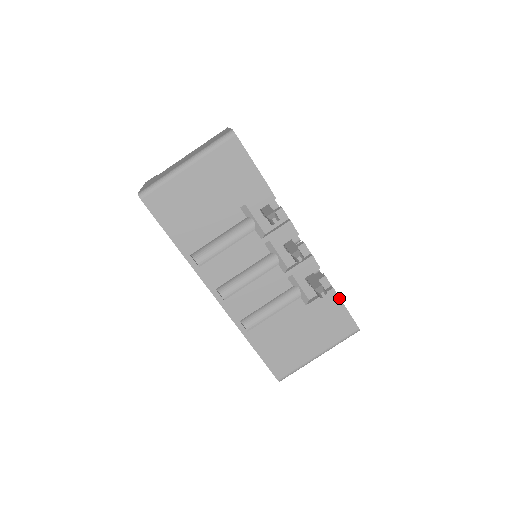
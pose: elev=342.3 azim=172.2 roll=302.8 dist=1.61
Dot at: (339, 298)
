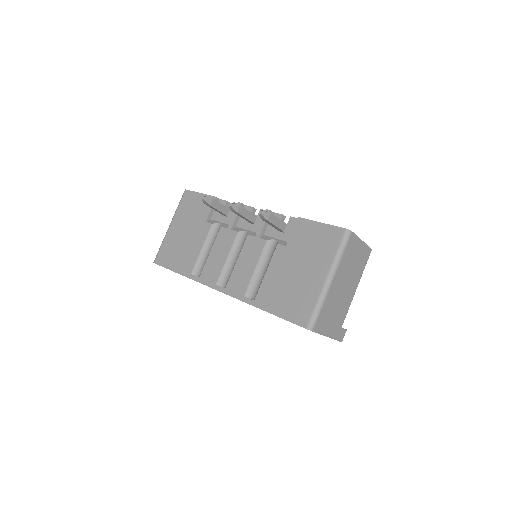
Dot at: (308, 220)
